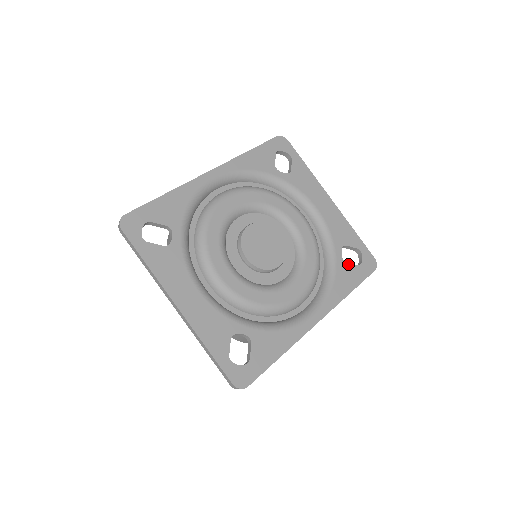
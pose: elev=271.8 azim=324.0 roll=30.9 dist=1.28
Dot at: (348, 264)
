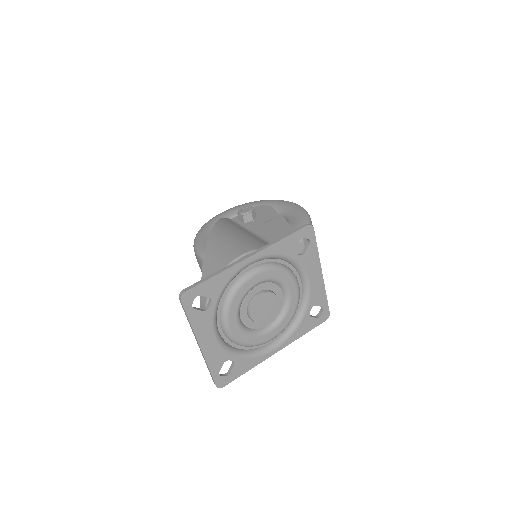
Dot at: (311, 317)
